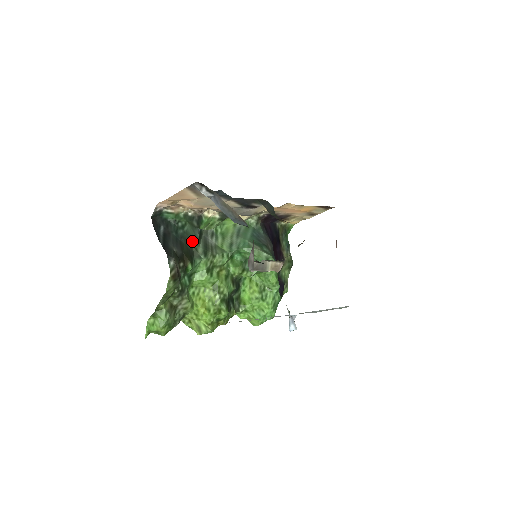
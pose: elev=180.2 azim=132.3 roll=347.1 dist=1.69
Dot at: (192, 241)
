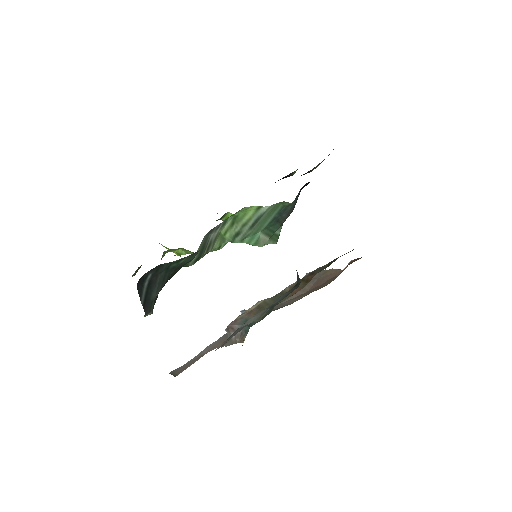
Dot at: occluded
